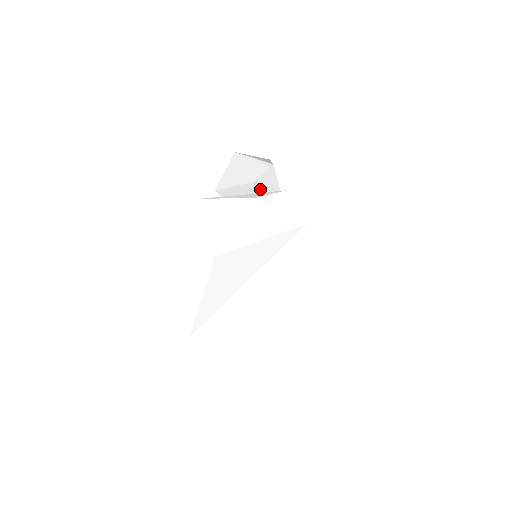
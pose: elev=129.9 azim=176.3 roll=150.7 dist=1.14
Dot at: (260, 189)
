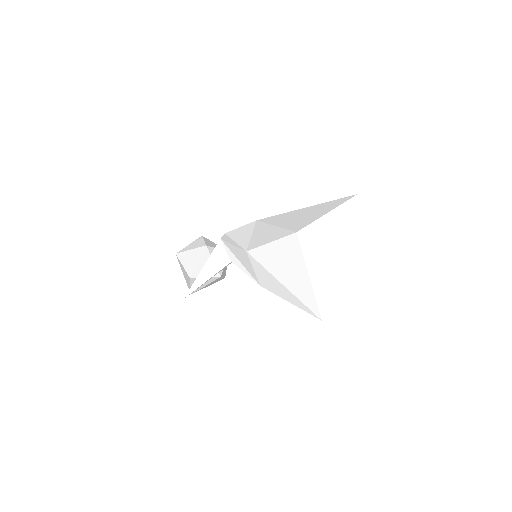
Dot at: (212, 249)
